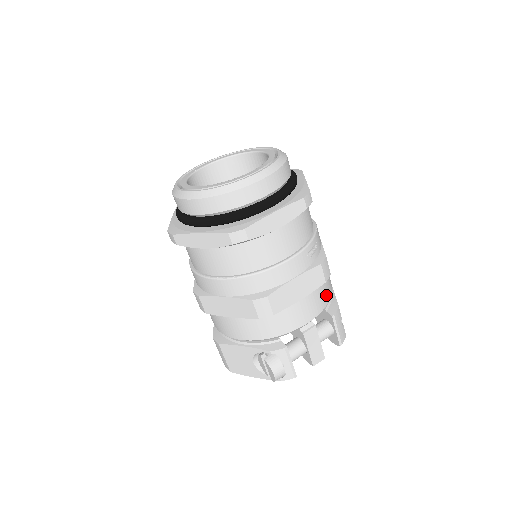
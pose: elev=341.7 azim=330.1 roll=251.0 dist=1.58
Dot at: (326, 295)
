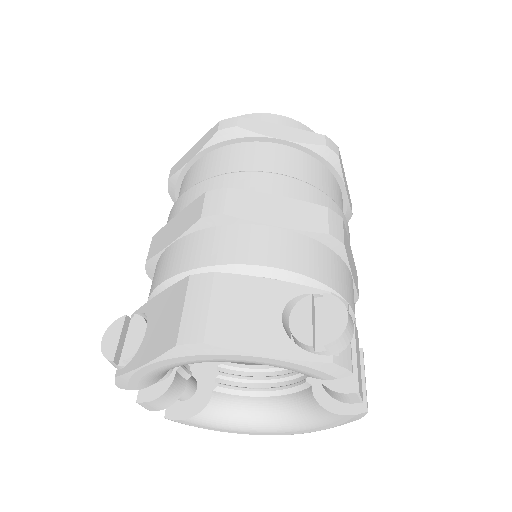
Dot at: occluded
